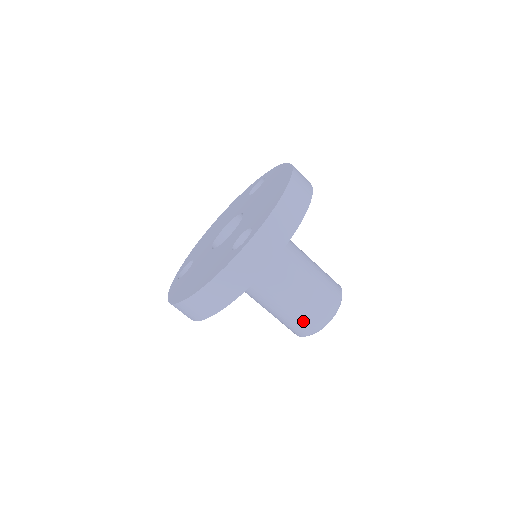
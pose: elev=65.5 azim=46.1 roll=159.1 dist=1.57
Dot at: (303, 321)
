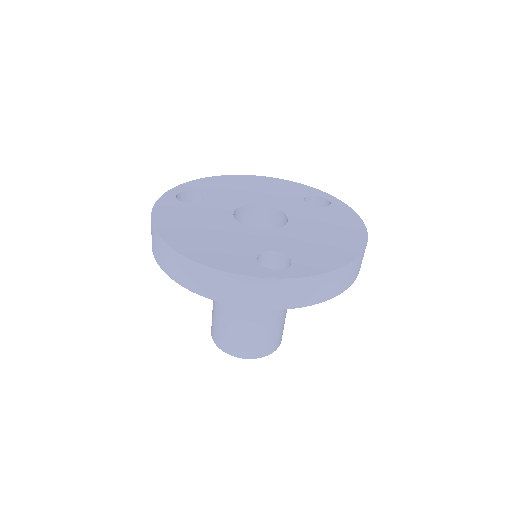
Dot at: (231, 340)
